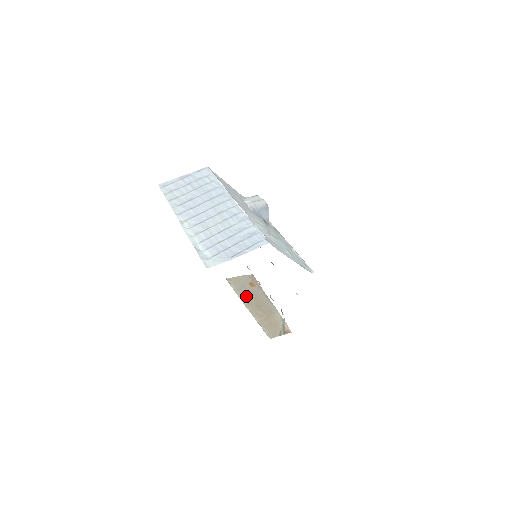
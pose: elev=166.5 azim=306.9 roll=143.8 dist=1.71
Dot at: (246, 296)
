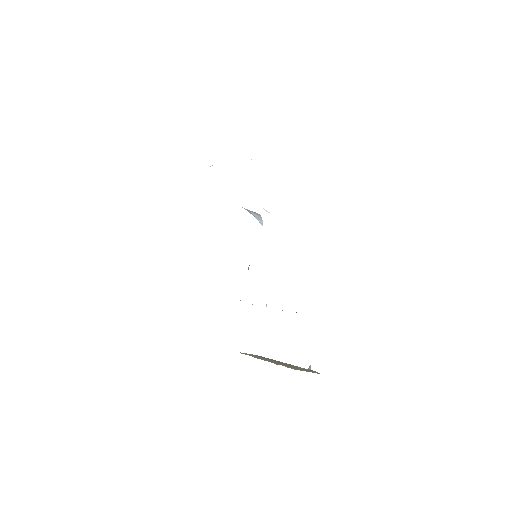
Dot at: occluded
